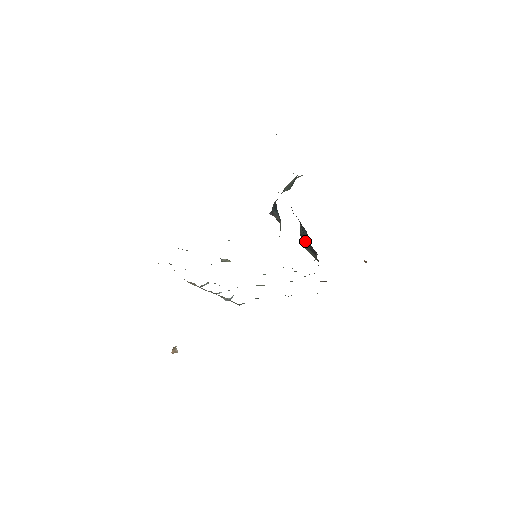
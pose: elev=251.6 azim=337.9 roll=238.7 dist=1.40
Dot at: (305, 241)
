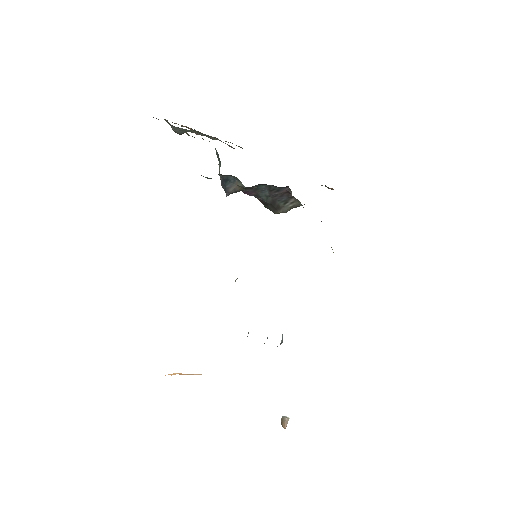
Dot at: (274, 202)
